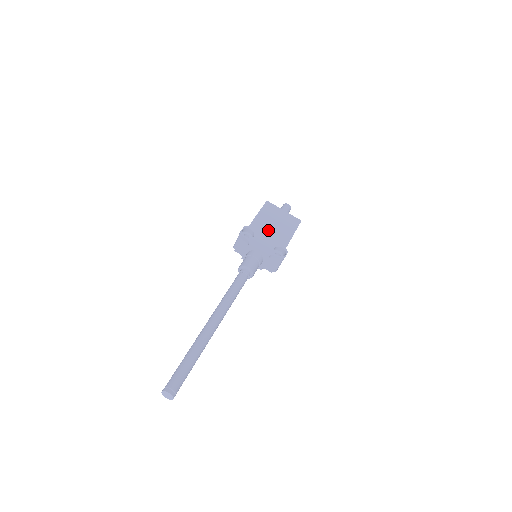
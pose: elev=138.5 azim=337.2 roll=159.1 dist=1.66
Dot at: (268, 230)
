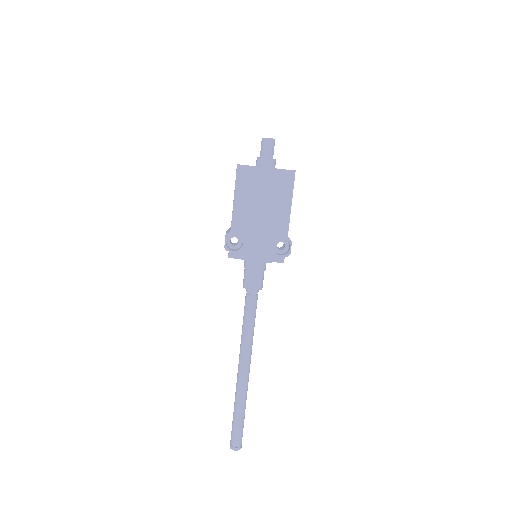
Dot at: (256, 221)
